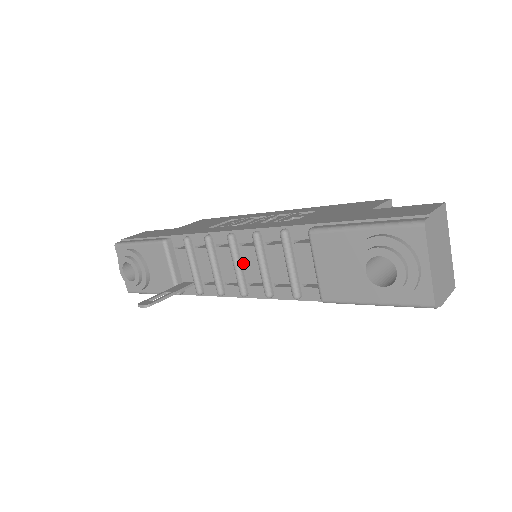
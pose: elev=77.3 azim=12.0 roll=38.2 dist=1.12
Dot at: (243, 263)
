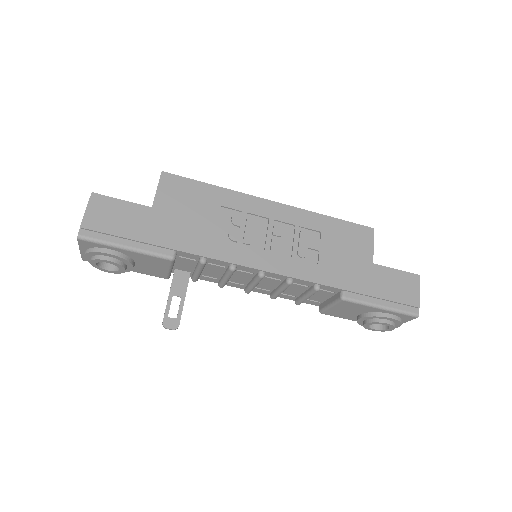
Dot at: (260, 282)
